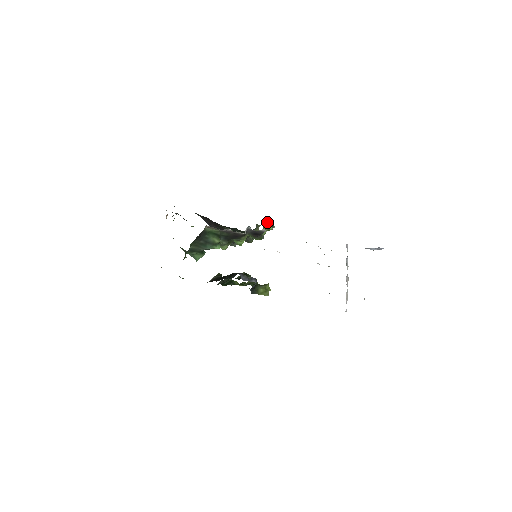
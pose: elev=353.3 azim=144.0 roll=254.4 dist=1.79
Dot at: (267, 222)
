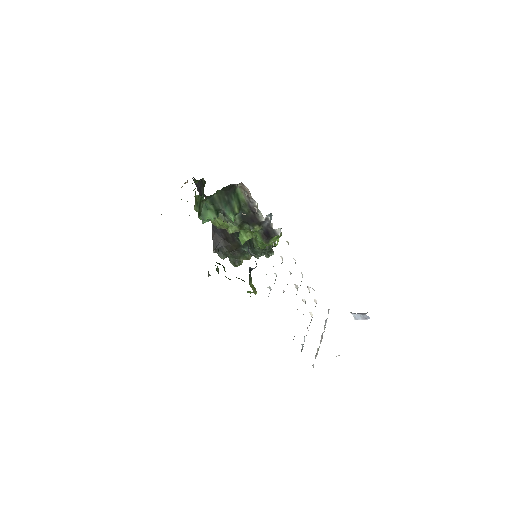
Dot at: occluded
